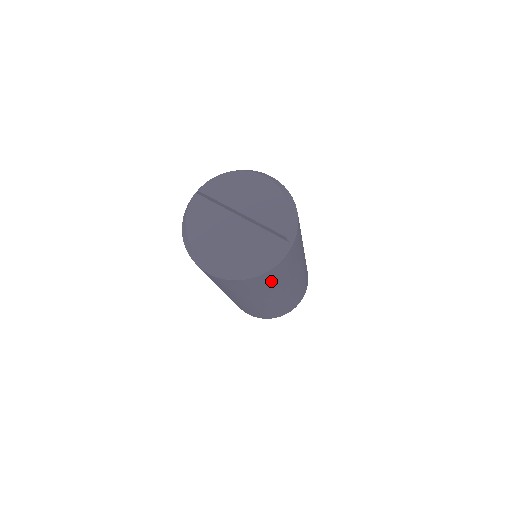
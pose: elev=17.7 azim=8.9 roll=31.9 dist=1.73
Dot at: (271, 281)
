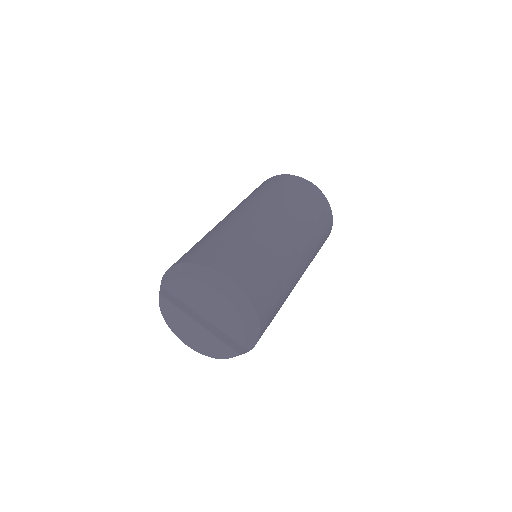
Dot at: occluded
